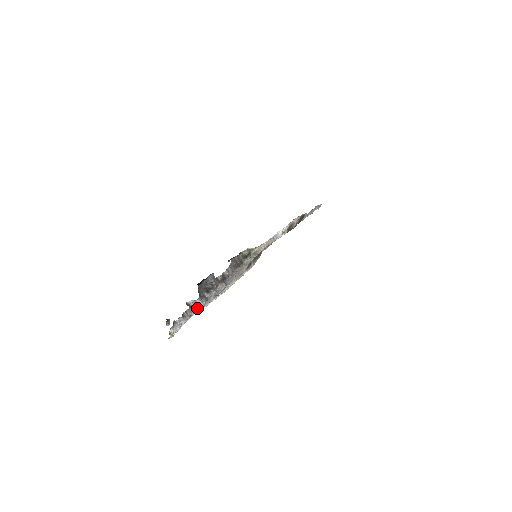
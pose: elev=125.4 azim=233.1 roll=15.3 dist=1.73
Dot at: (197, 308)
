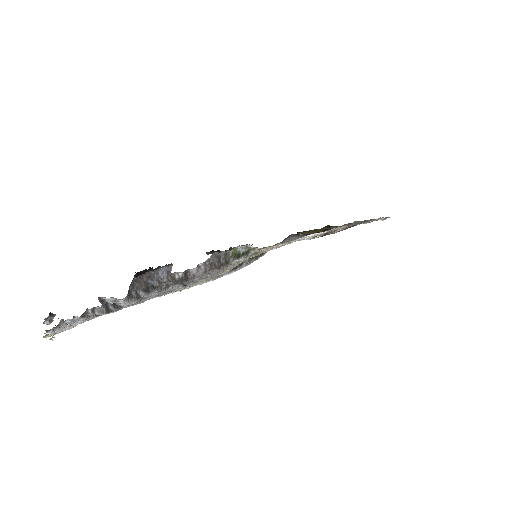
Dot at: (116, 308)
